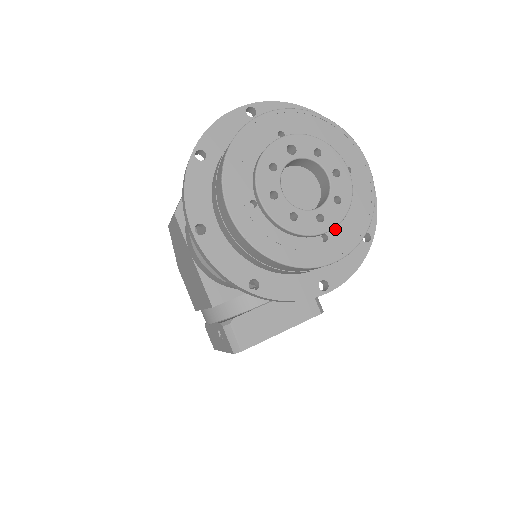
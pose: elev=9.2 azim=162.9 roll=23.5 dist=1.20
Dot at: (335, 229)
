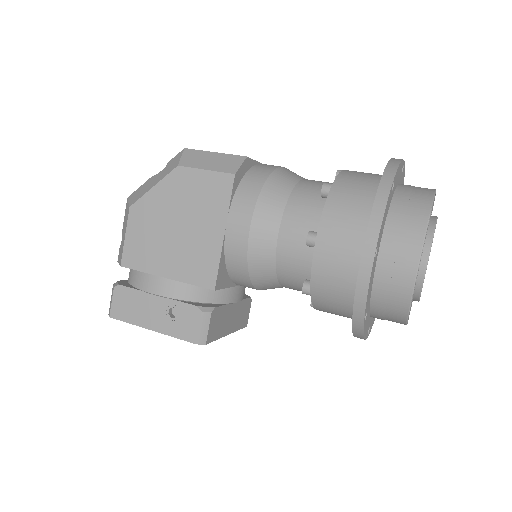
Dot at: occluded
